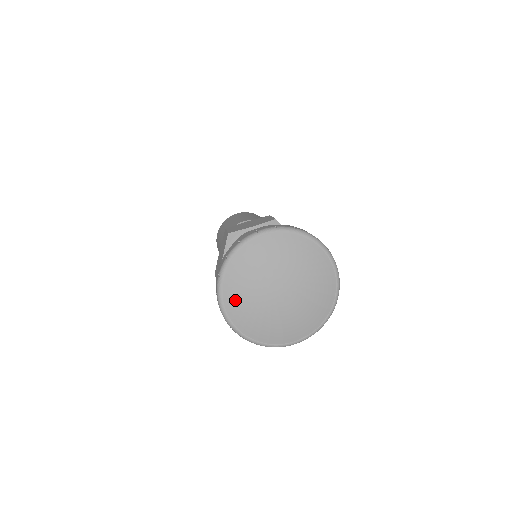
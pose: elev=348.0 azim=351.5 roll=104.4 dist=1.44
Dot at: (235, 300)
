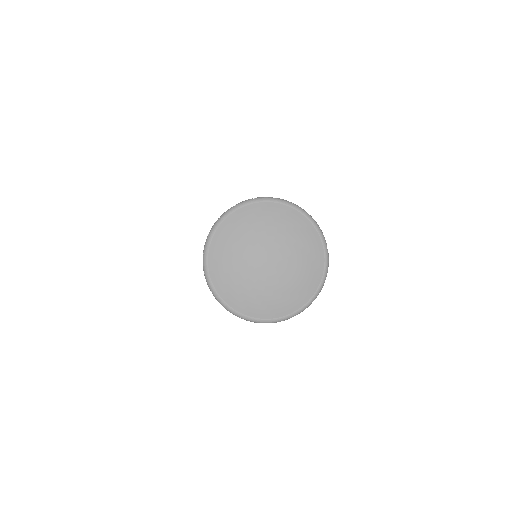
Dot at: (222, 245)
